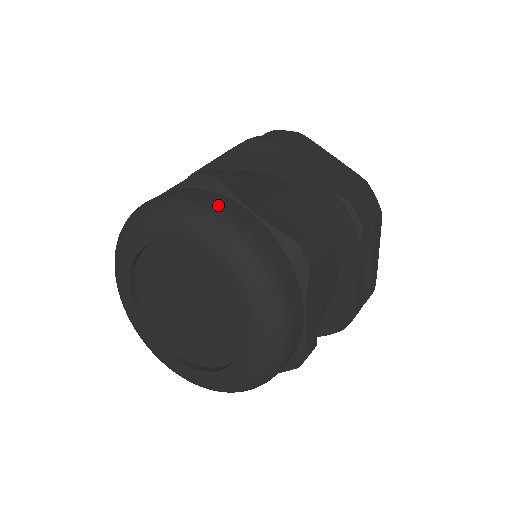
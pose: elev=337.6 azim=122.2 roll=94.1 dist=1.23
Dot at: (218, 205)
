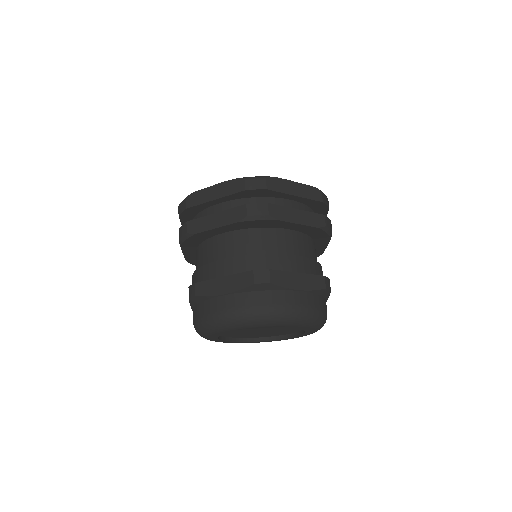
Dot at: (286, 303)
